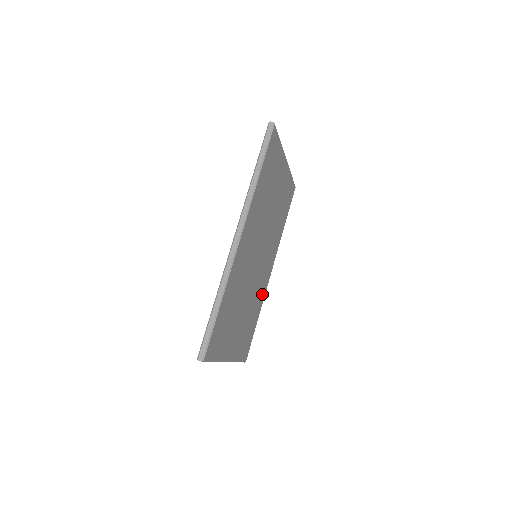
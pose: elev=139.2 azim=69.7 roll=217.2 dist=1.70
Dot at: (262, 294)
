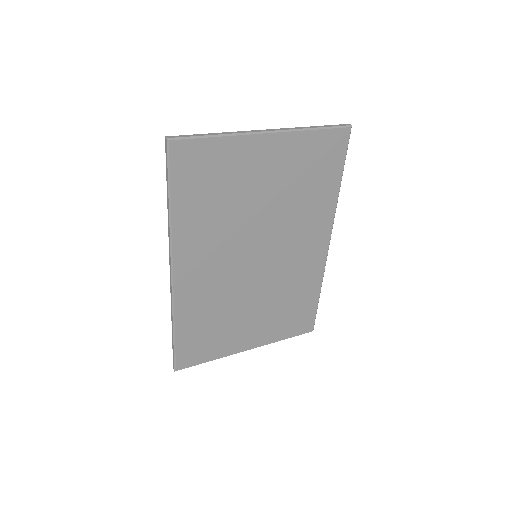
Dot at: (313, 272)
